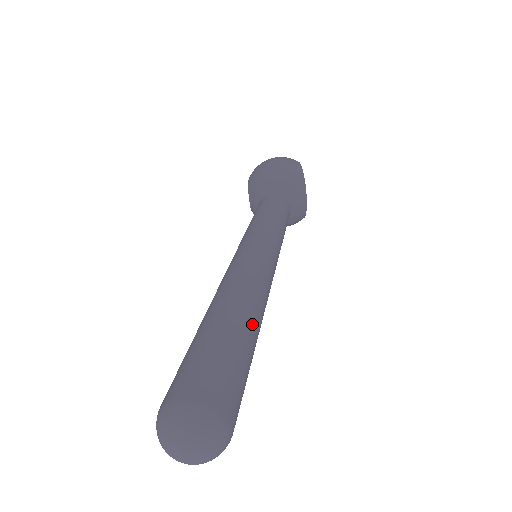
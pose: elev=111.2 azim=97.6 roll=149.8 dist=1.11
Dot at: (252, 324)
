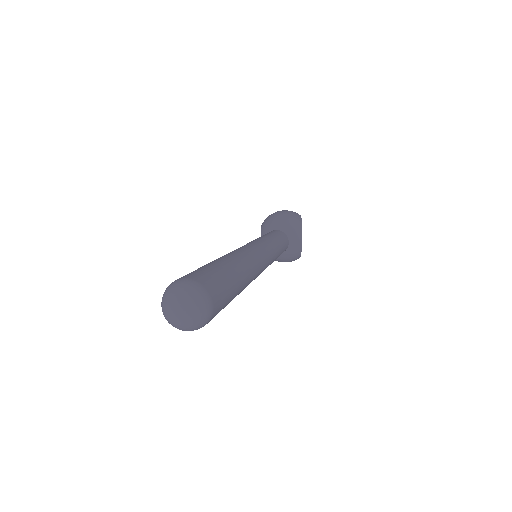
Dot at: (241, 270)
